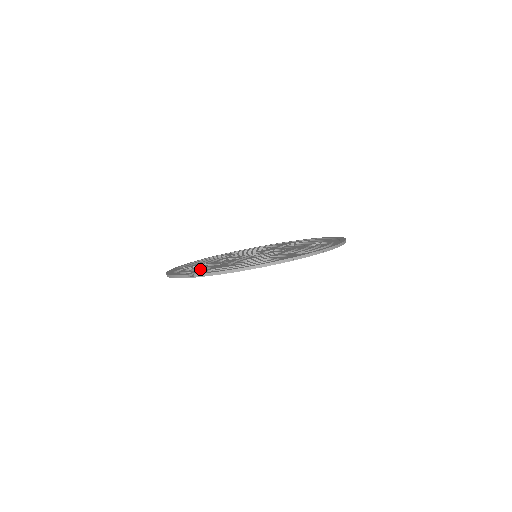
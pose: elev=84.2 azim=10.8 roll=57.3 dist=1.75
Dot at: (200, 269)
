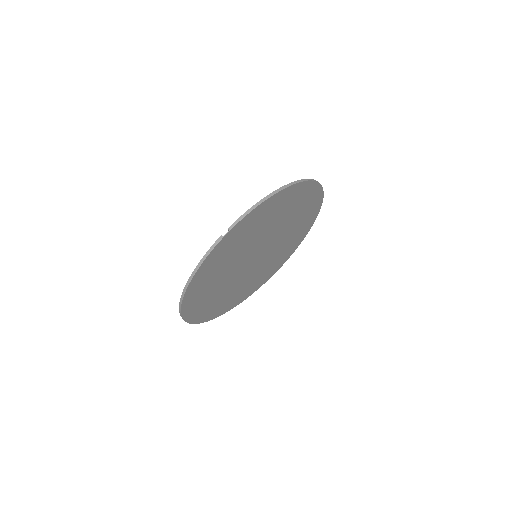
Dot at: occluded
